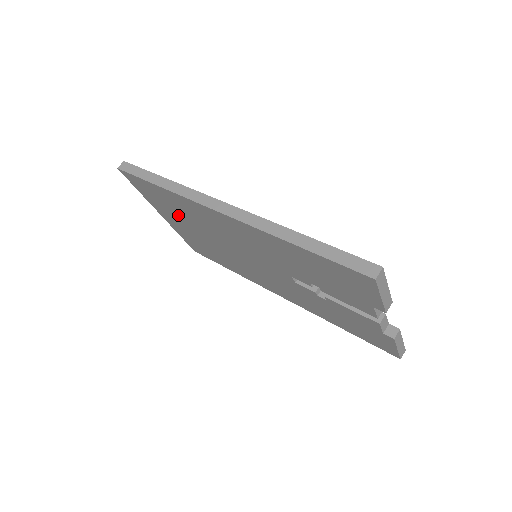
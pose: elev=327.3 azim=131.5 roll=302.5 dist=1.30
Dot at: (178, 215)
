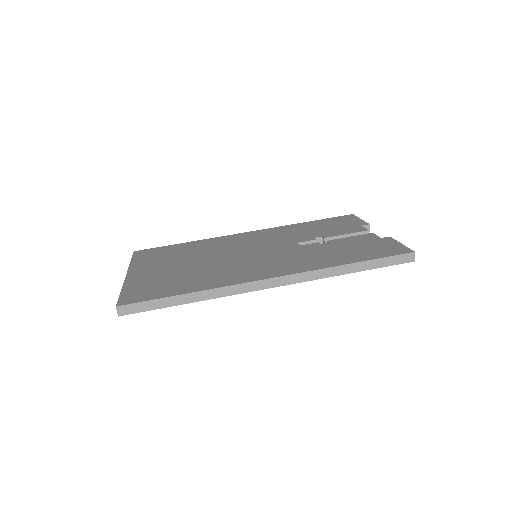
Dot at: occluded
